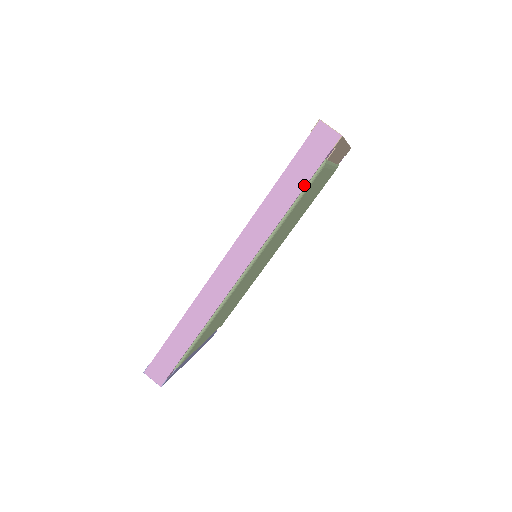
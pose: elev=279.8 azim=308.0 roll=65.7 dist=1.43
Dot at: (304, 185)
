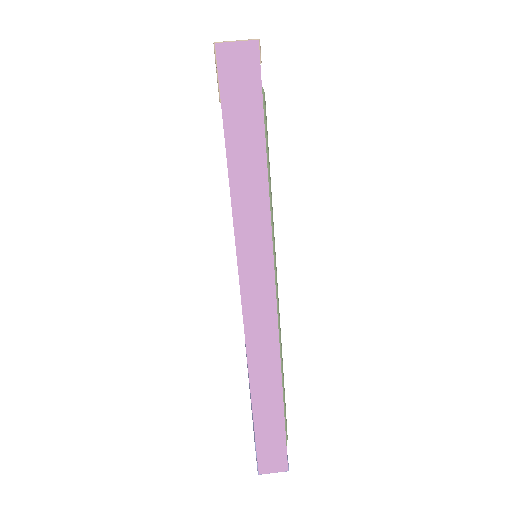
Dot at: (263, 140)
